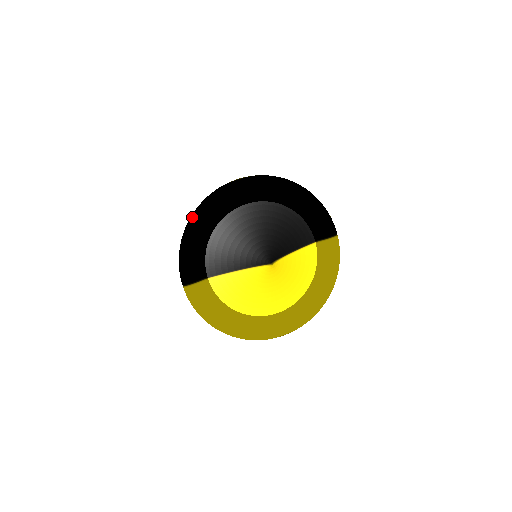
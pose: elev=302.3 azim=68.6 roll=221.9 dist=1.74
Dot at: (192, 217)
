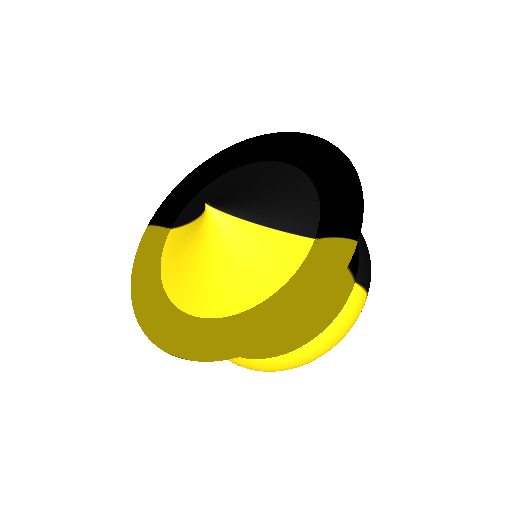
Dot at: (207, 160)
